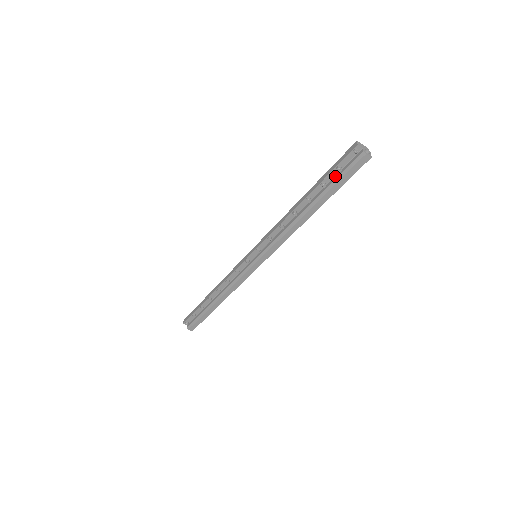
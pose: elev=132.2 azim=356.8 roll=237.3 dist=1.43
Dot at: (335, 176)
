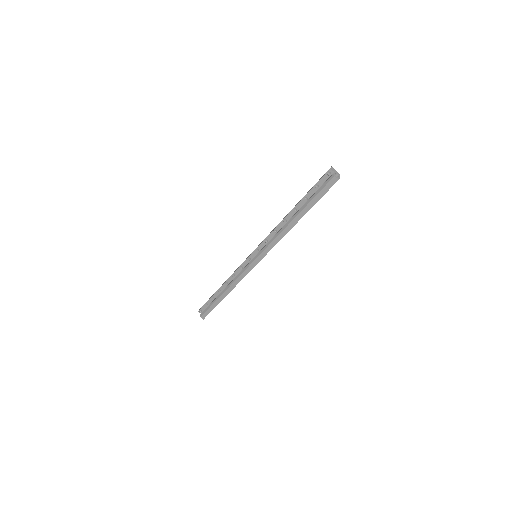
Dot at: (314, 193)
